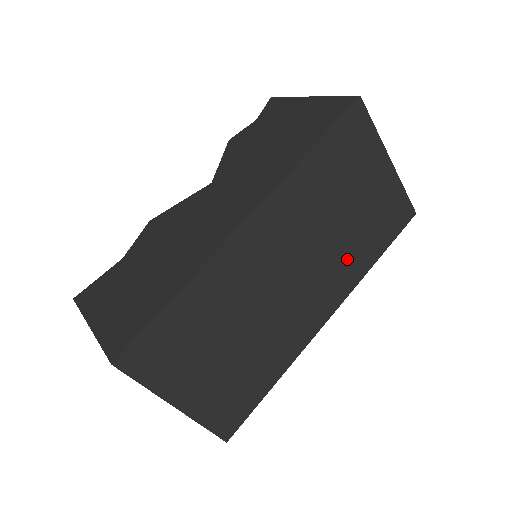
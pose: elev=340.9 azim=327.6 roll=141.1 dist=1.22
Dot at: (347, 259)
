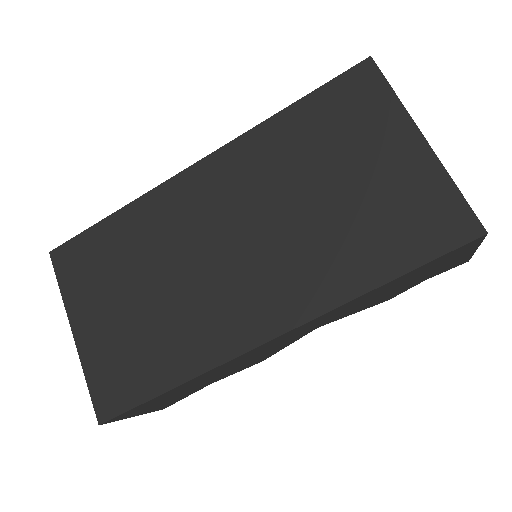
Dot at: (323, 258)
